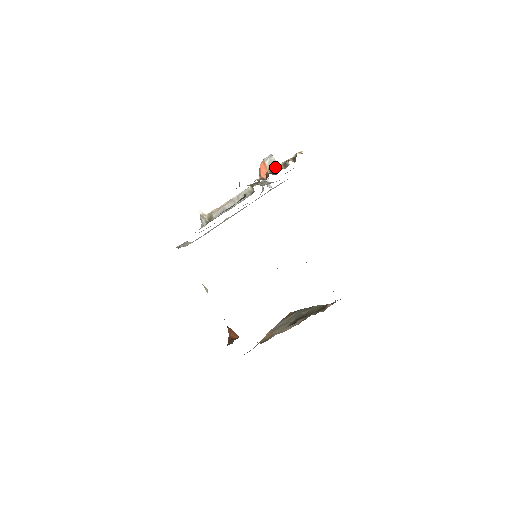
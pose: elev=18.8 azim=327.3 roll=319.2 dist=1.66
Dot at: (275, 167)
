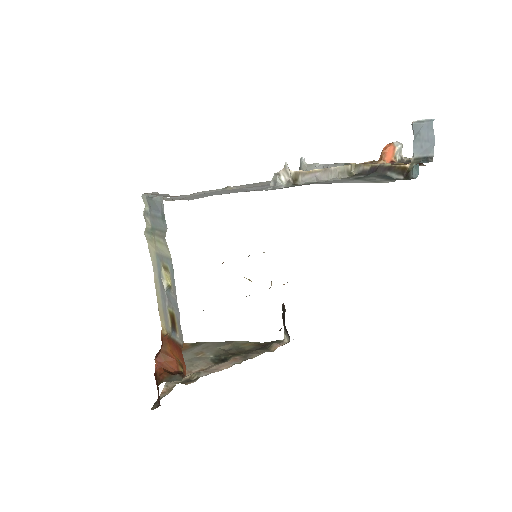
Dot at: (403, 159)
